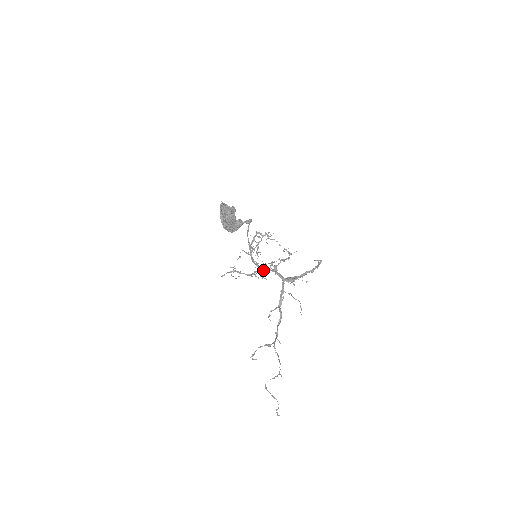
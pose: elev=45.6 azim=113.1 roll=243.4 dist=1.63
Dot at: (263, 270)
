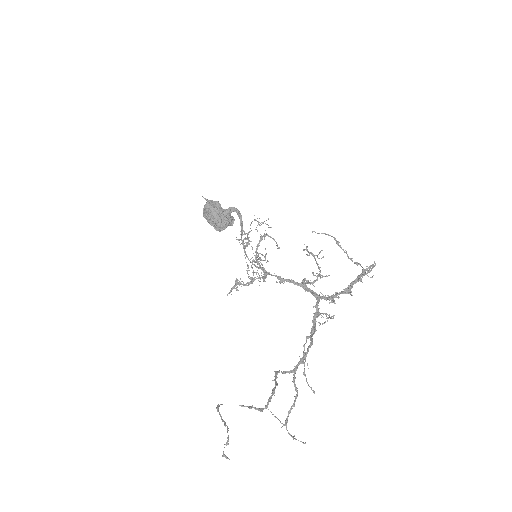
Dot at: (280, 282)
